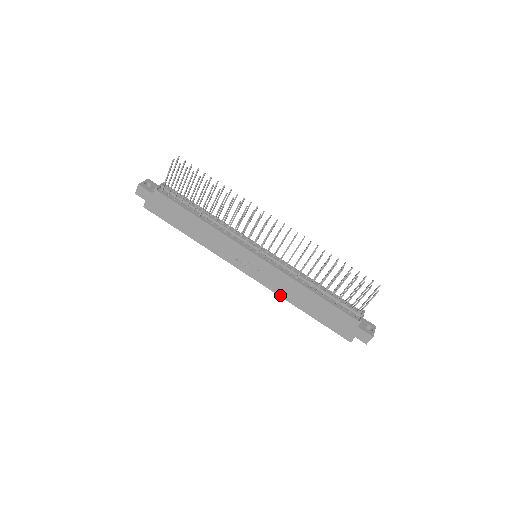
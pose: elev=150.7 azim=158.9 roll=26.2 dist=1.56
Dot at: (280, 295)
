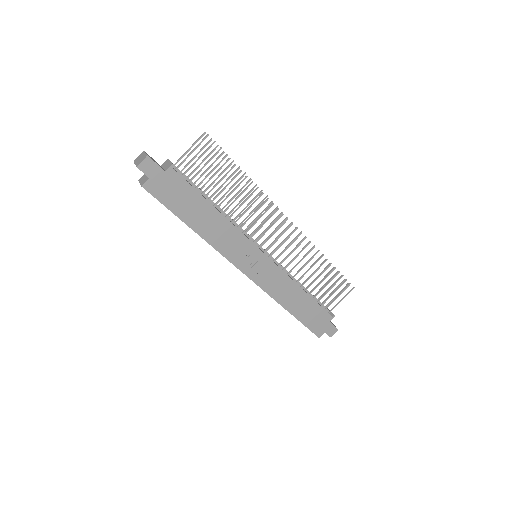
Dot at: (273, 297)
